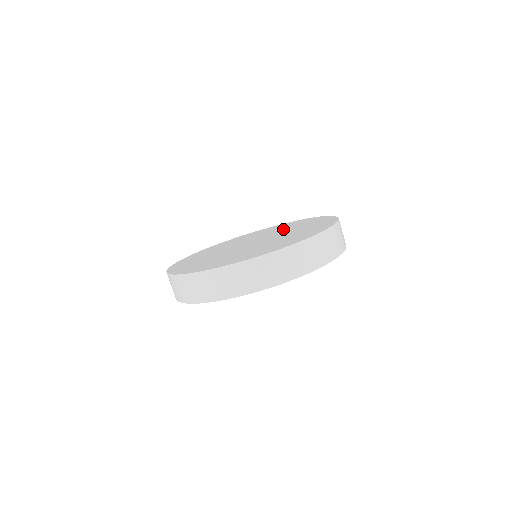
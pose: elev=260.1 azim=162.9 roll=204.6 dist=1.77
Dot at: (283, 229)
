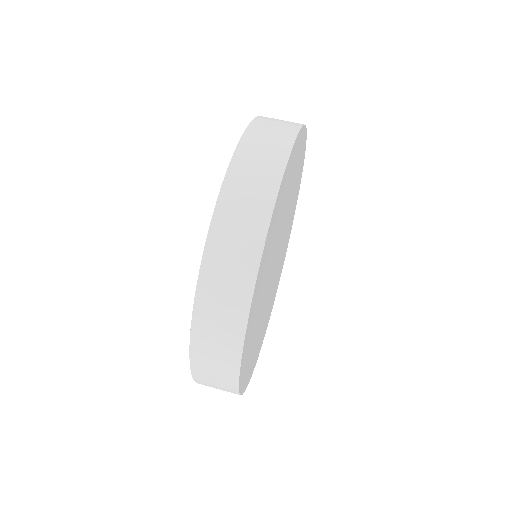
Dot at: occluded
